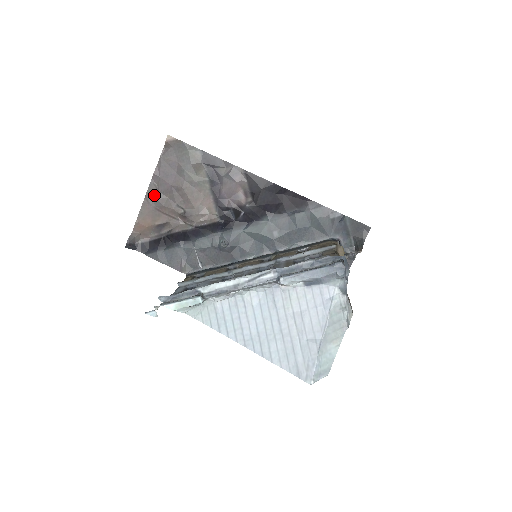
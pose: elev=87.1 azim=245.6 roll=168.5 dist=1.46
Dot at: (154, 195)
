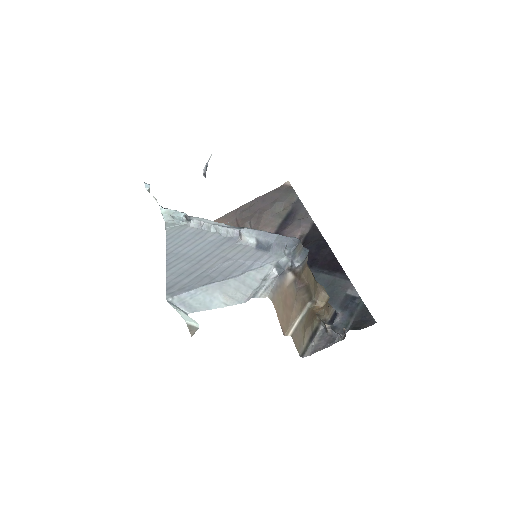
Dot at: (244, 210)
